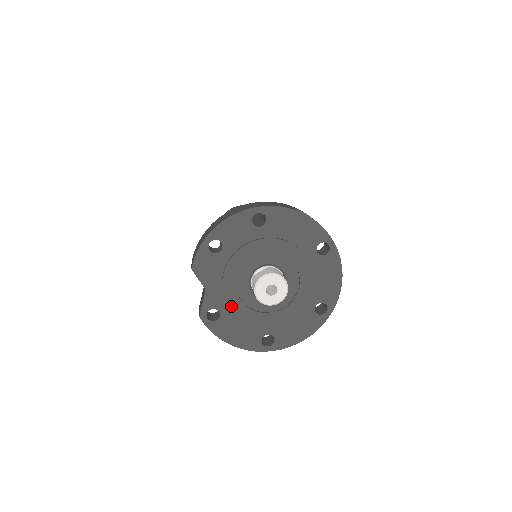
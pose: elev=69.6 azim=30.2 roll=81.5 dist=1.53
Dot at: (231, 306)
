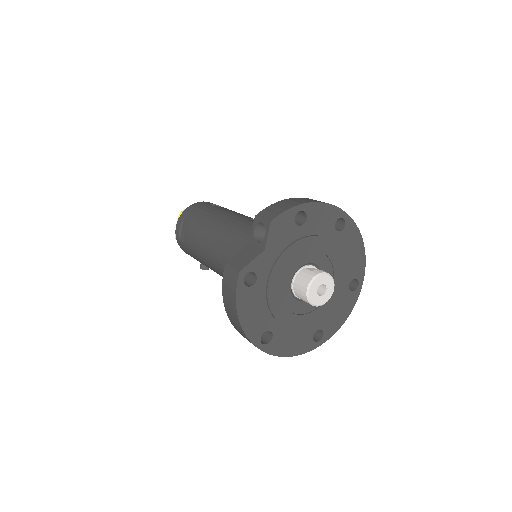
Dot at: (270, 282)
